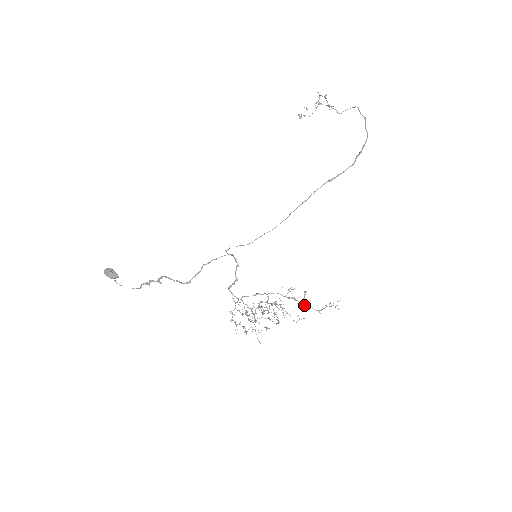
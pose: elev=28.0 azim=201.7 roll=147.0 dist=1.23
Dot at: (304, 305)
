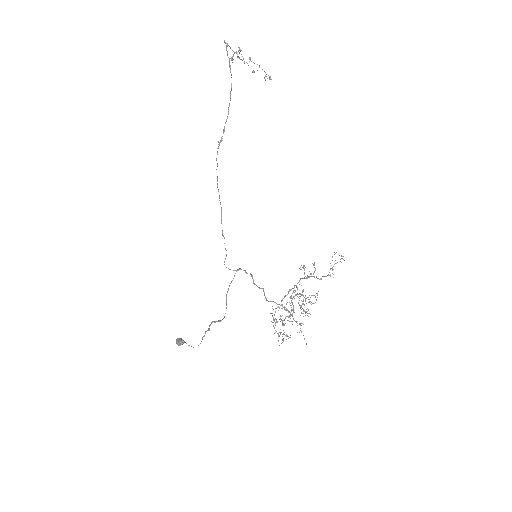
Dot at: occluded
